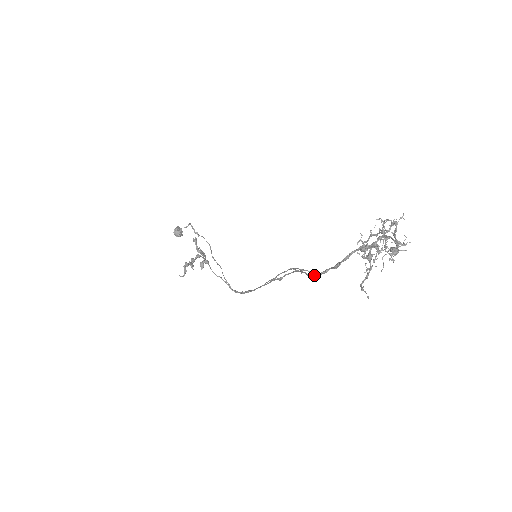
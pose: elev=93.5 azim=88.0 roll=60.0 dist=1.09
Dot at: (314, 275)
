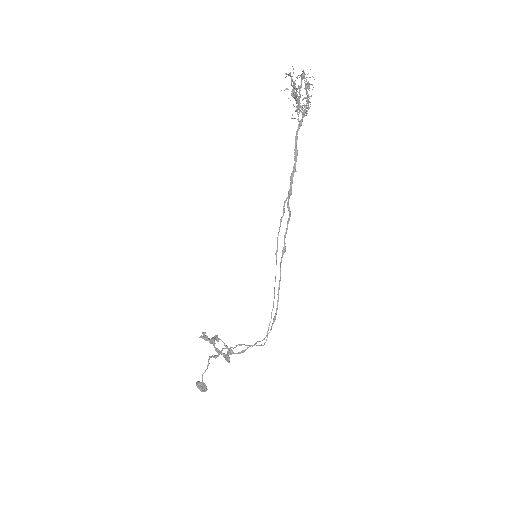
Dot at: occluded
